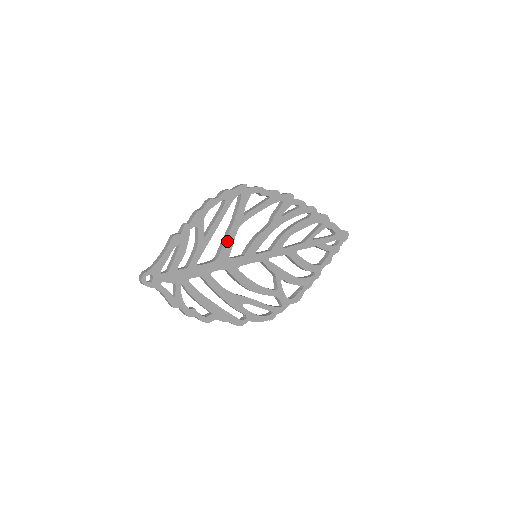
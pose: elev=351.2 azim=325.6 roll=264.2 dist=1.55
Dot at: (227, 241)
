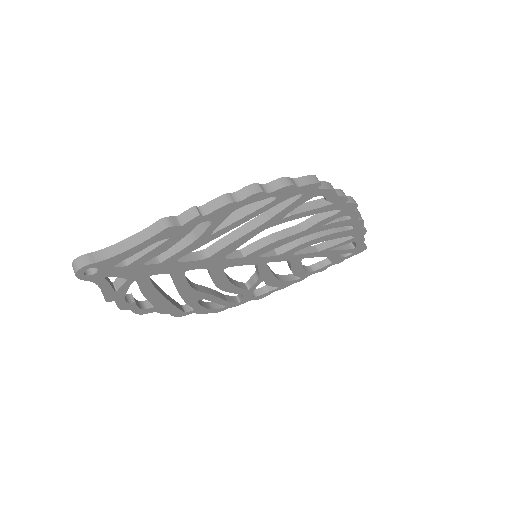
Dot at: (237, 241)
